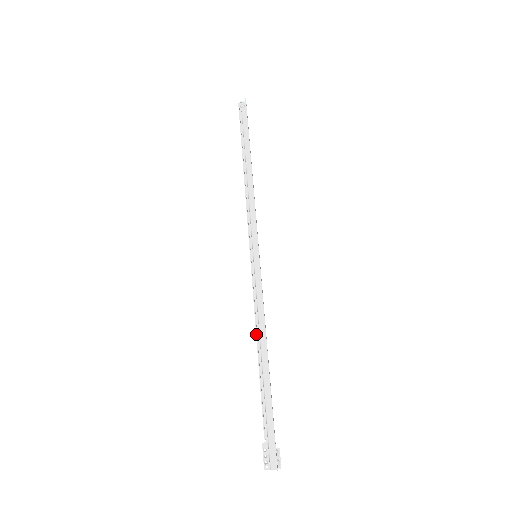
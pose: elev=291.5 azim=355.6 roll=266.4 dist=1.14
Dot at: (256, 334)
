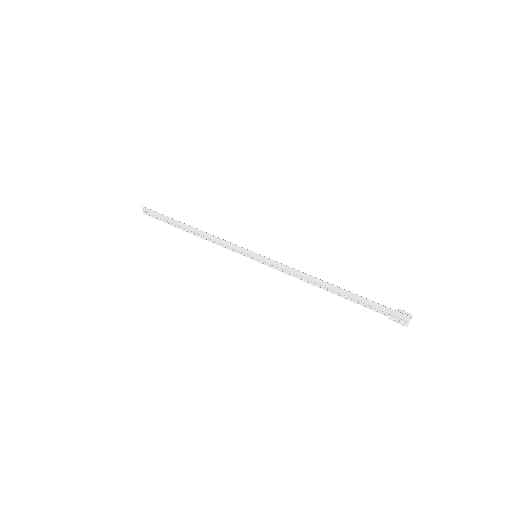
Dot at: occluded
